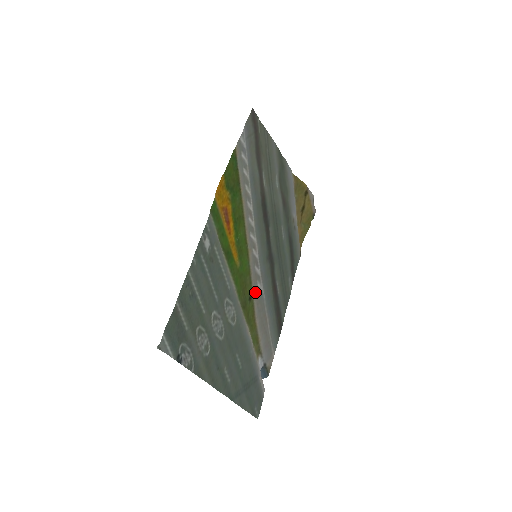
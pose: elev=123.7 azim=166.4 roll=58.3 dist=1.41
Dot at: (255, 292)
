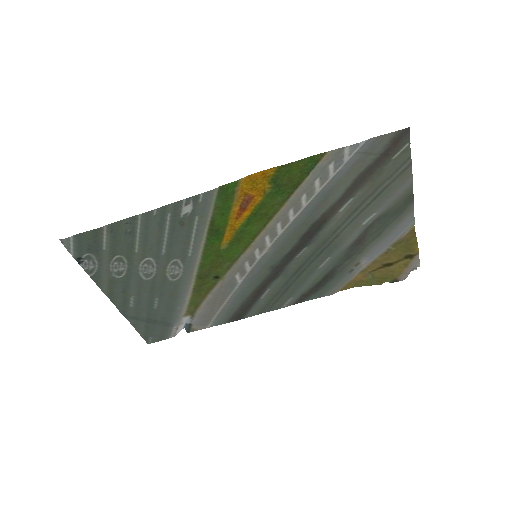
Dot at: (227, 278)
